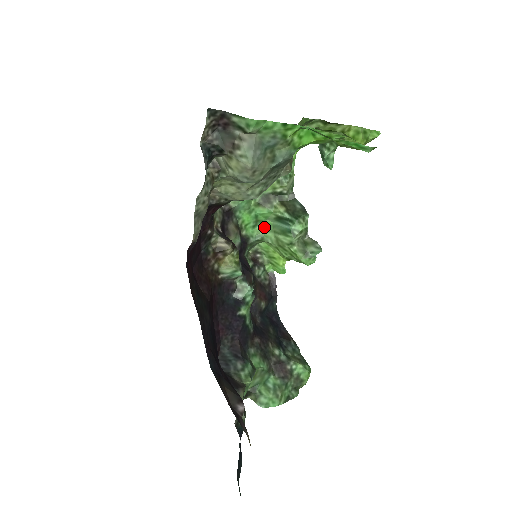
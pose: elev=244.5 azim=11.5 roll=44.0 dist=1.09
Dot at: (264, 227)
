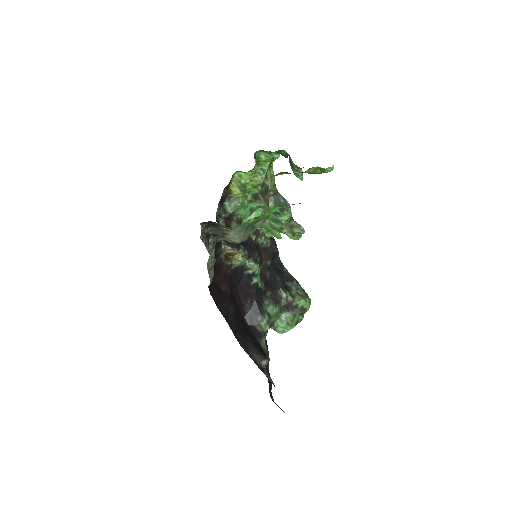
Dot at: (259, 213)
